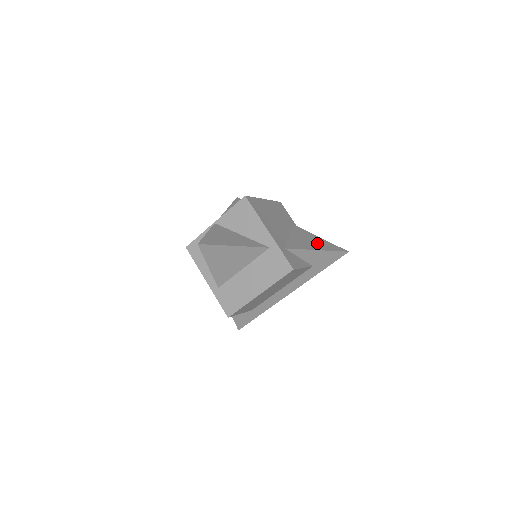
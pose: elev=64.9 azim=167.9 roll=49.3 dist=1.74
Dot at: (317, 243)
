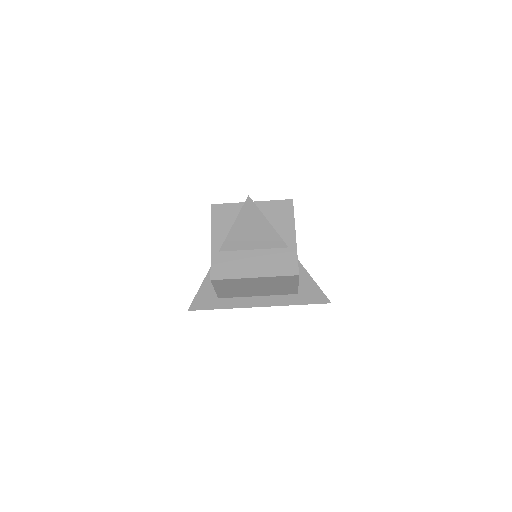
Dot at: occluded
